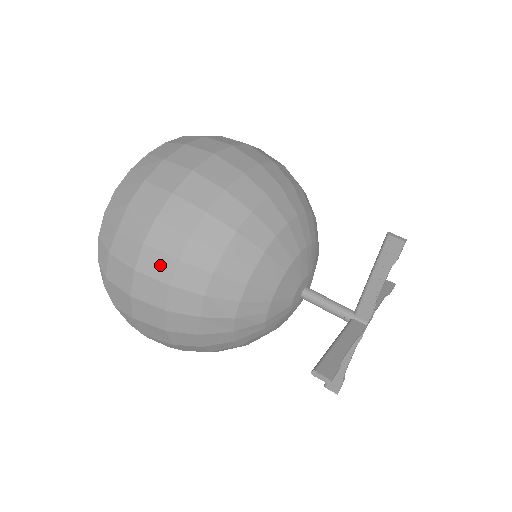
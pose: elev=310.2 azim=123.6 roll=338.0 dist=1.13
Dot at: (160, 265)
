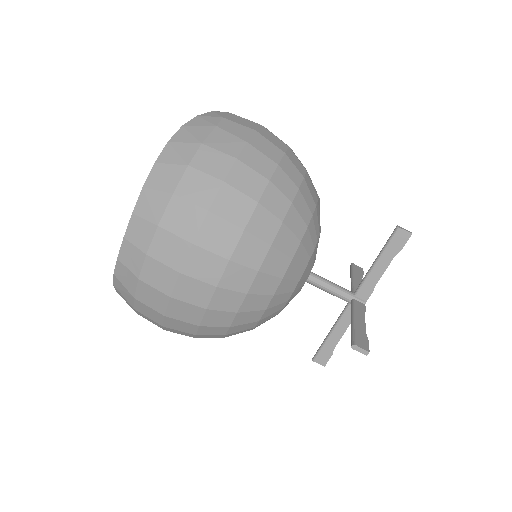
Dot at: occluded
